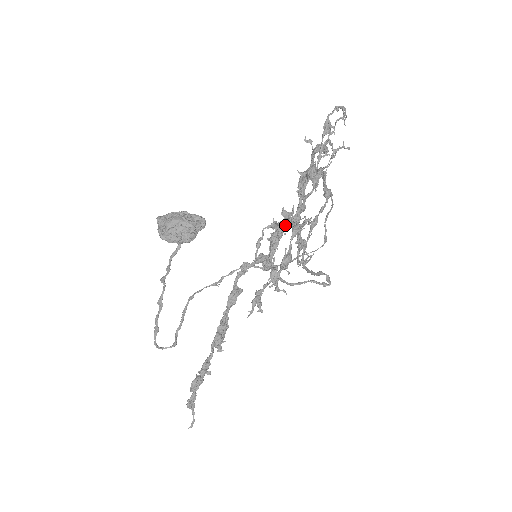
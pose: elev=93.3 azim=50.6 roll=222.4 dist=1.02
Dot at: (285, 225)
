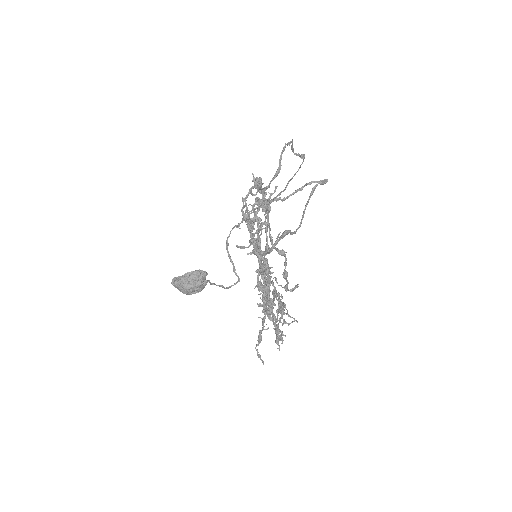
Dot at: occluded
